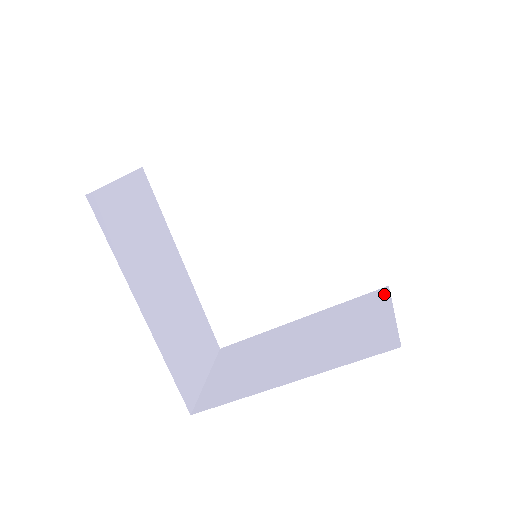
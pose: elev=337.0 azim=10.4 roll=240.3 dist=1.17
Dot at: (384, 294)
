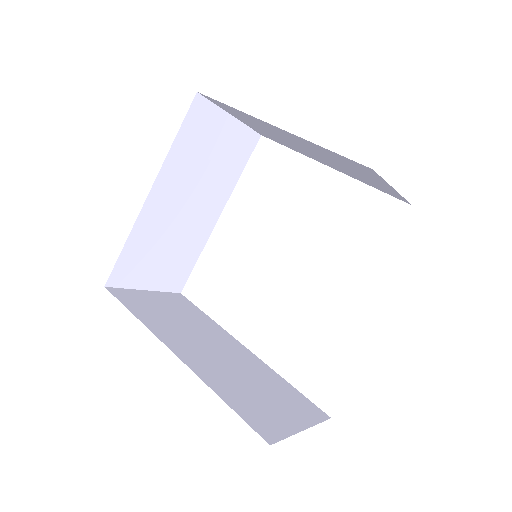
Dot at: occluded
